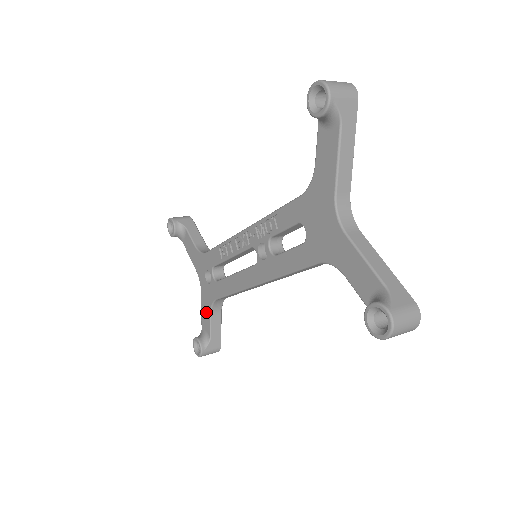
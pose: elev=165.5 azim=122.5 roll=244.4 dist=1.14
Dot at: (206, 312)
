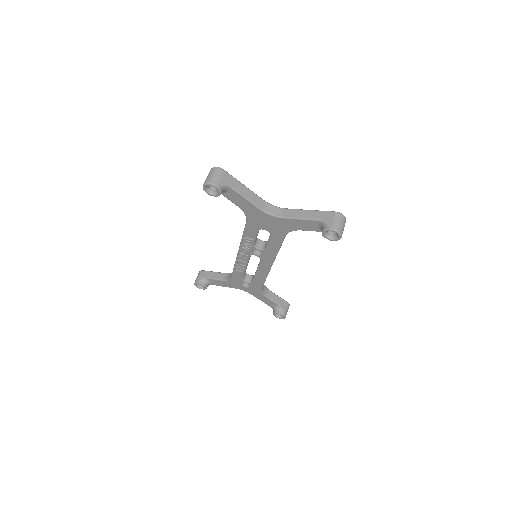
Dot at: (263, 299)
